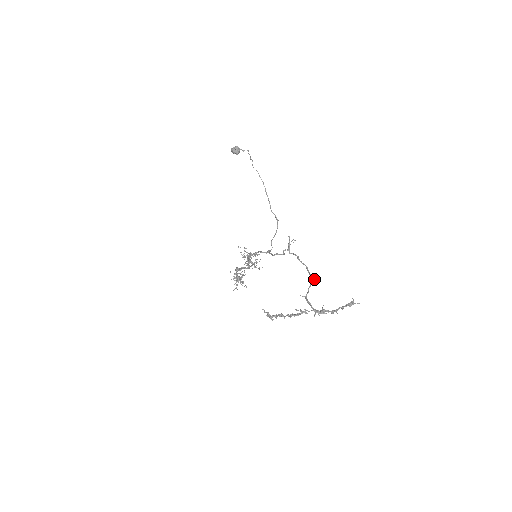
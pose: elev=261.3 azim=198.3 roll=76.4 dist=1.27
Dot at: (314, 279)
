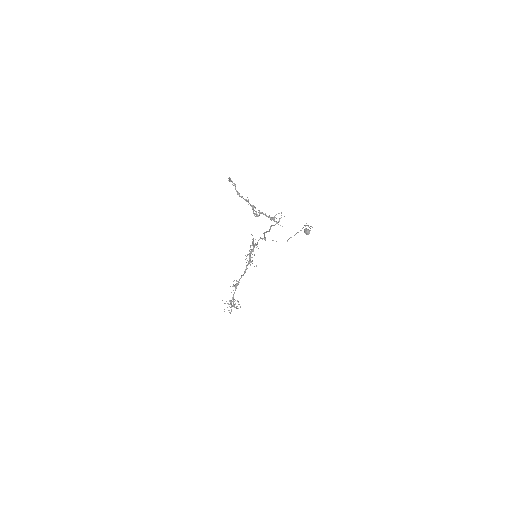
Dot at: occluded
